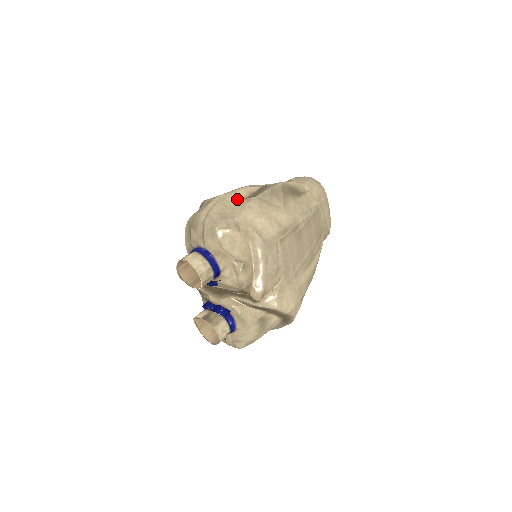
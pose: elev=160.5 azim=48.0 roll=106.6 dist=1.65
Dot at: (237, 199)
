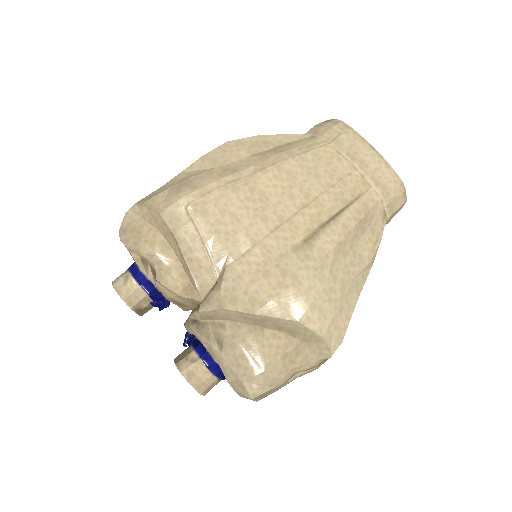
Dot at: occluded
